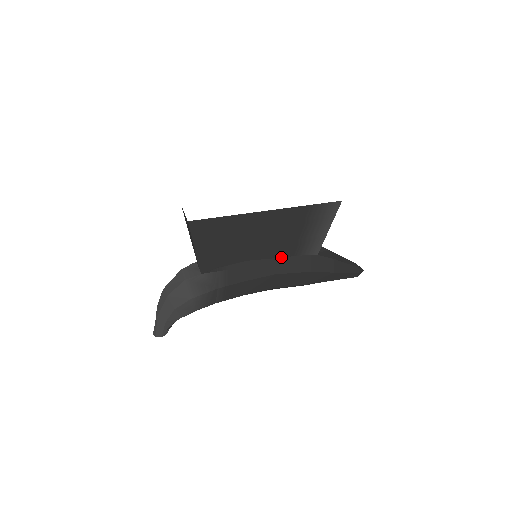
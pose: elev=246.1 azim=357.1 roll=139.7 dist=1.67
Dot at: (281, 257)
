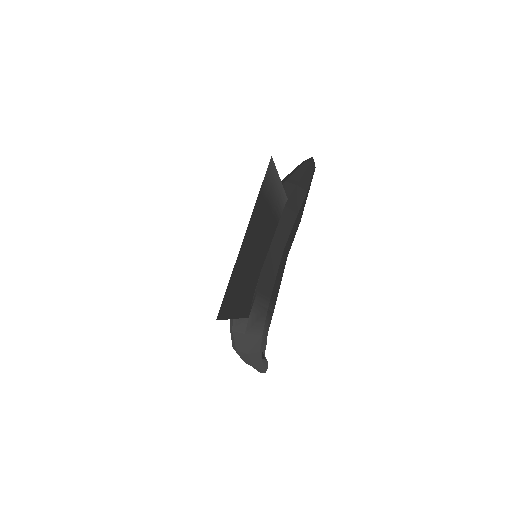
Dot at: (273, 236)
